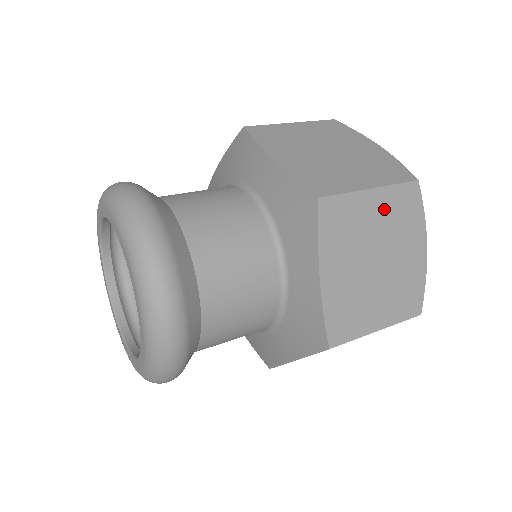
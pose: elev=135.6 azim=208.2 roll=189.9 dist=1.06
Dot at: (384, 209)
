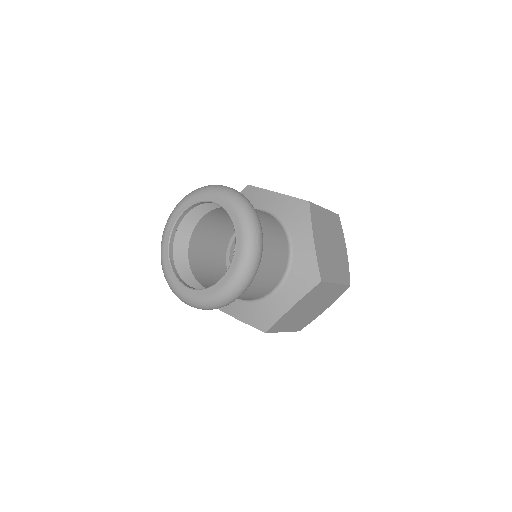
Dot at: (330, 221)
